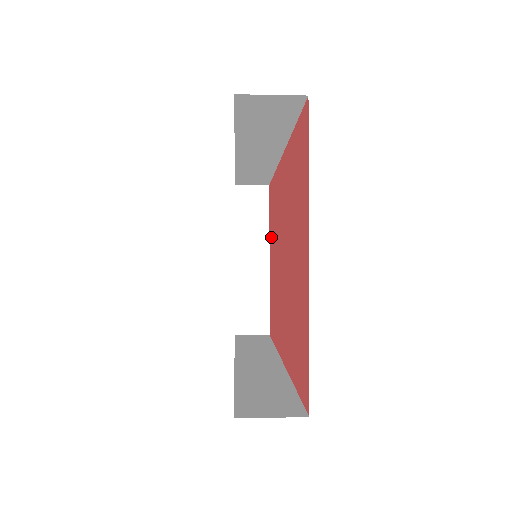
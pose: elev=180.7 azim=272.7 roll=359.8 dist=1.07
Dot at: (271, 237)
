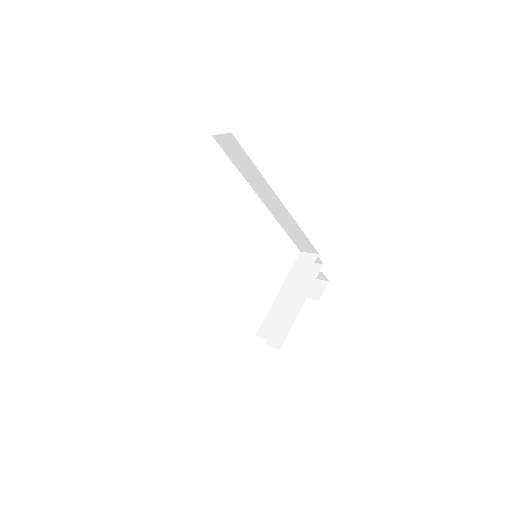
Dot at: occluded
